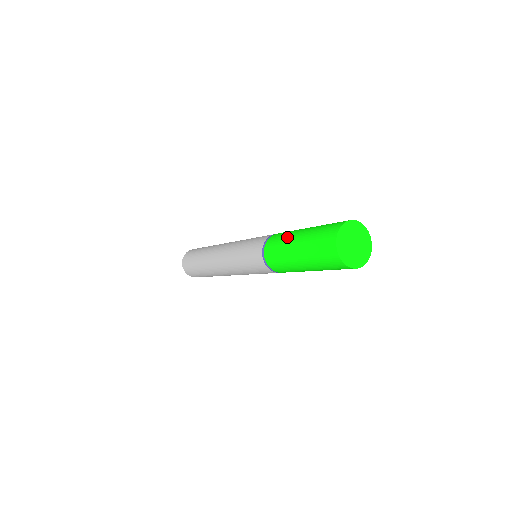
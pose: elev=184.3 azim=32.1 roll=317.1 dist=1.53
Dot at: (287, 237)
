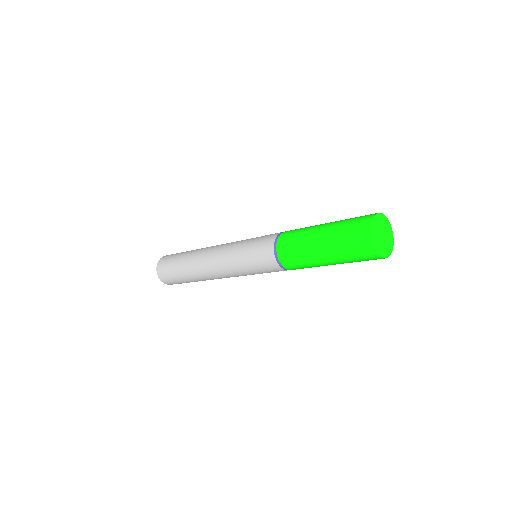
Dot at: occluded
